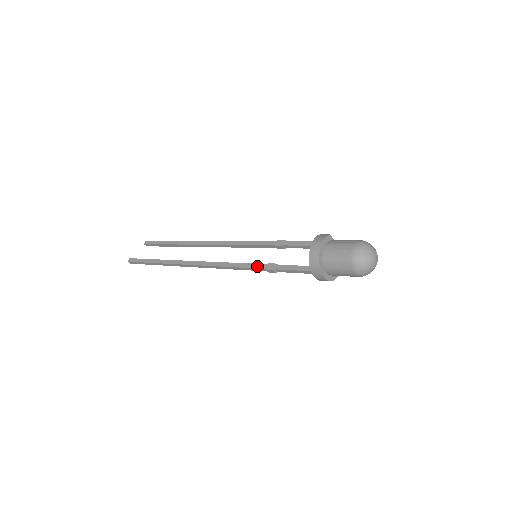
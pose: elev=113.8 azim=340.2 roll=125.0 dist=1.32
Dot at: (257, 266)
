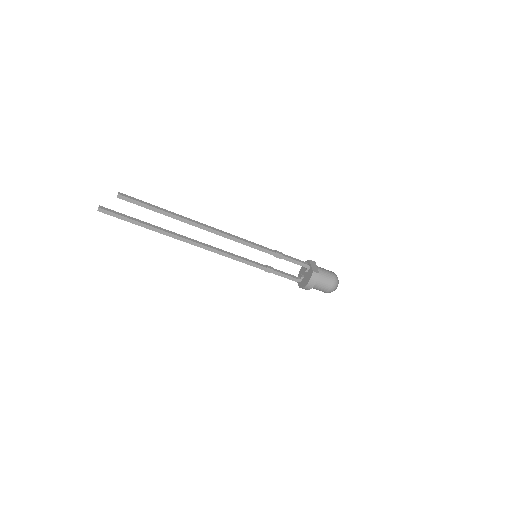
Dot at: (258, 267)
